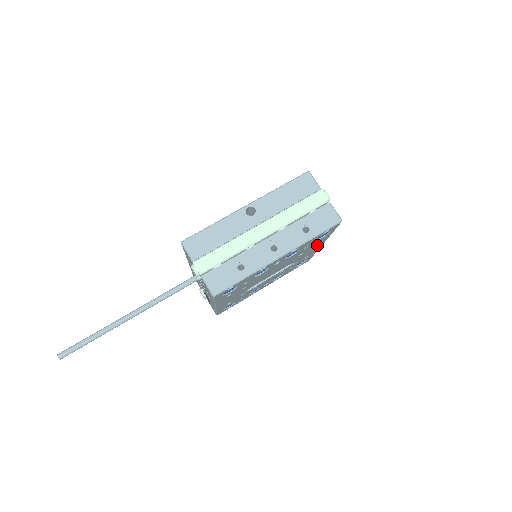
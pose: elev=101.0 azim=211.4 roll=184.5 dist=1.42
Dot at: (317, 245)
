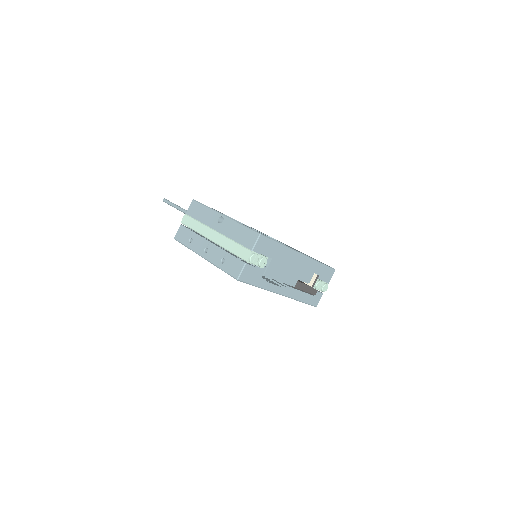
Dot at: occluded
